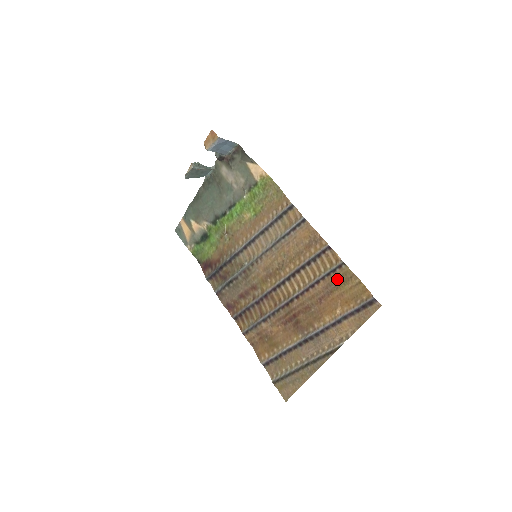
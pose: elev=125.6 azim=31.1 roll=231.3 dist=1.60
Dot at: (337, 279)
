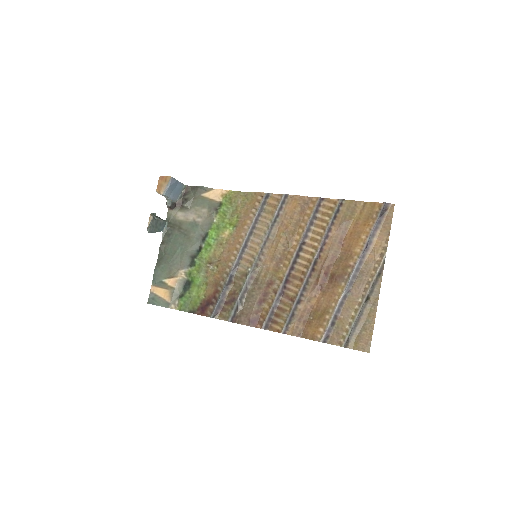
Dot at: (345, 215)
